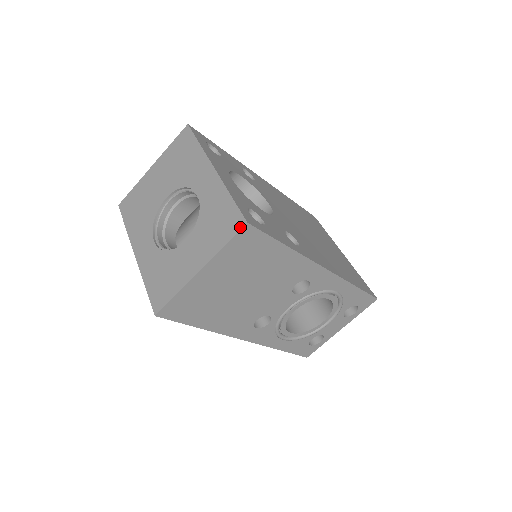
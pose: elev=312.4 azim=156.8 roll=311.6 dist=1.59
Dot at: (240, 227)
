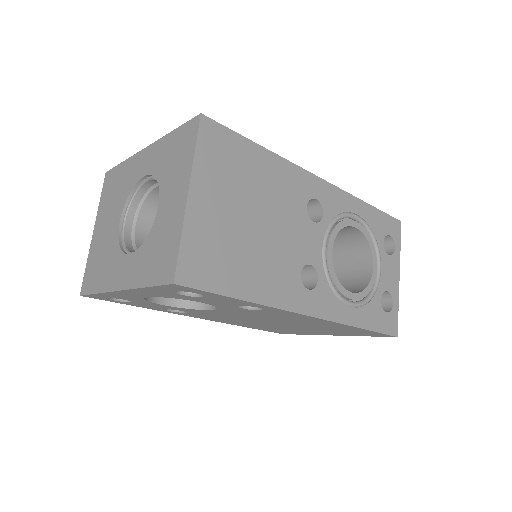
Dot at: (197, 123)
